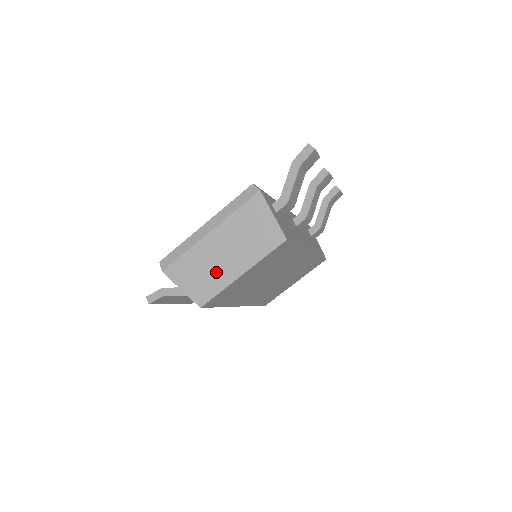
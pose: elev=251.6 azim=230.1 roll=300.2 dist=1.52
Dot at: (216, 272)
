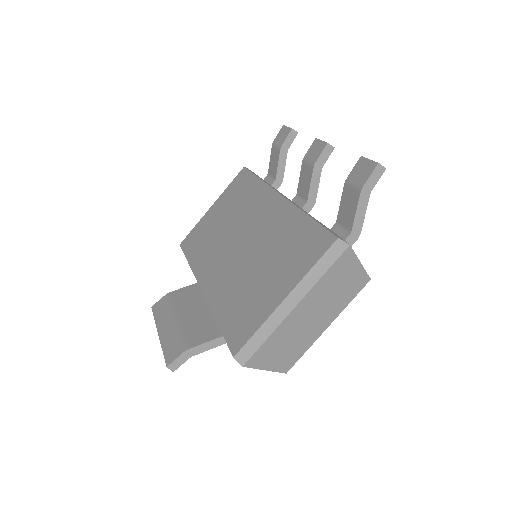
Dot at: (302, 338)
